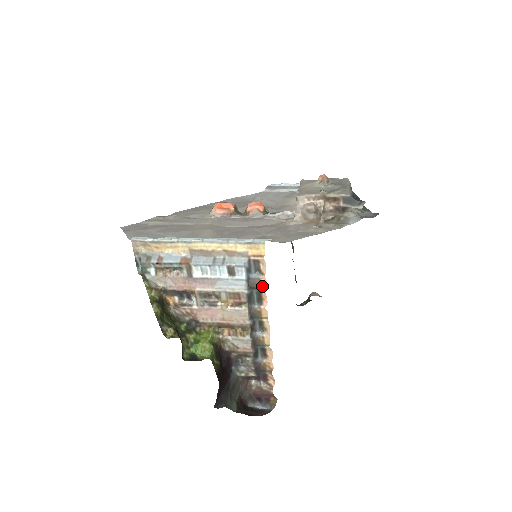
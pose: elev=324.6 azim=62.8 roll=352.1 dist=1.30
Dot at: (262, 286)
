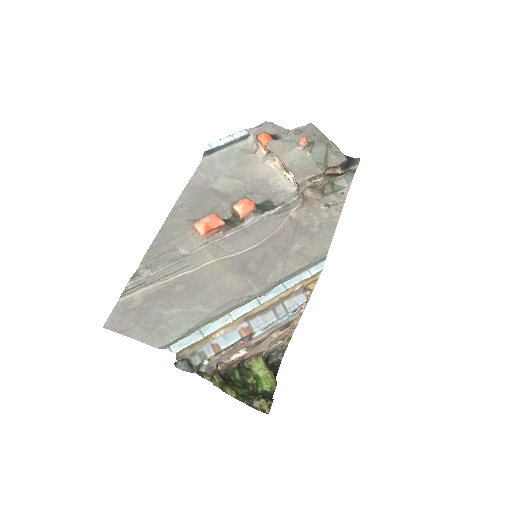
Dot at: (308, 299)
